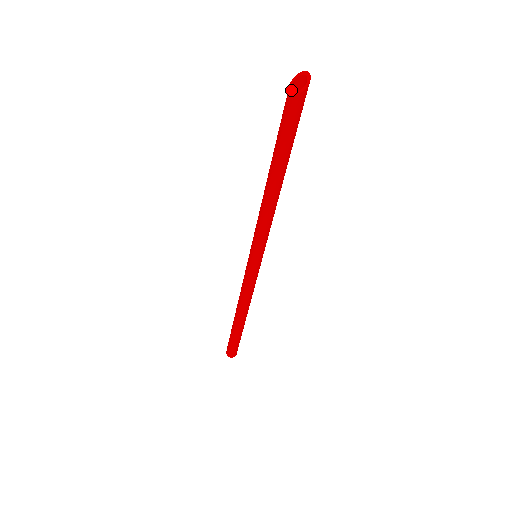
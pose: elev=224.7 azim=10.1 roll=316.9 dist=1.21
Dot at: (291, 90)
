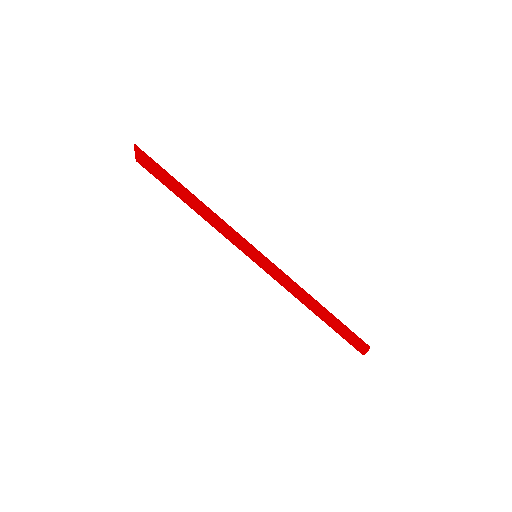
Dot at: (136, 160)
